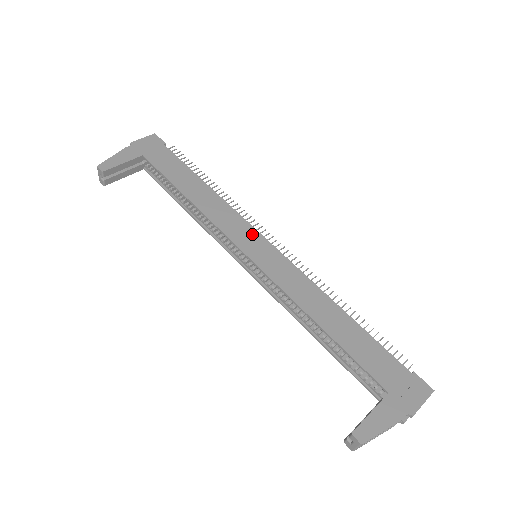
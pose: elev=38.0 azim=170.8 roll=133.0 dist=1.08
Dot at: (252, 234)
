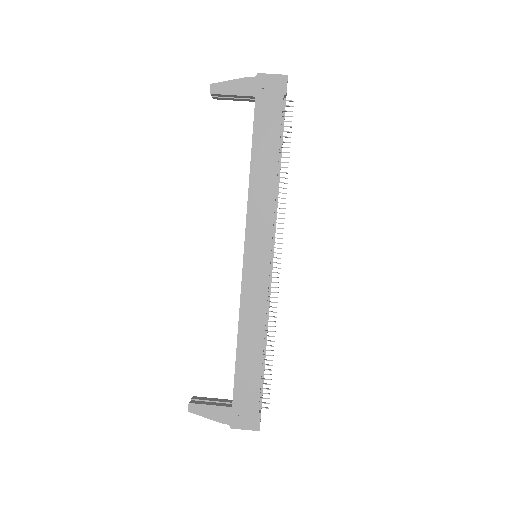
Dot at: (265, 241)
